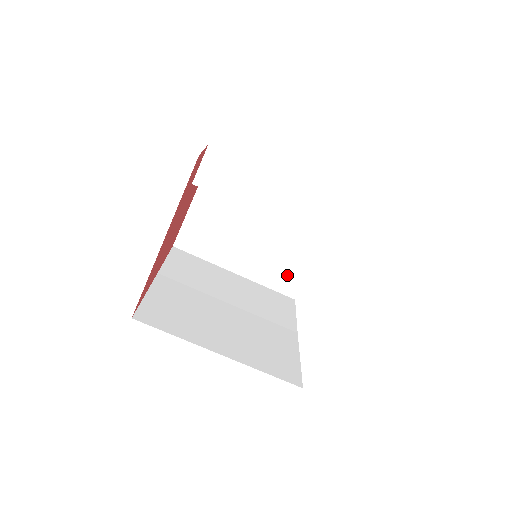
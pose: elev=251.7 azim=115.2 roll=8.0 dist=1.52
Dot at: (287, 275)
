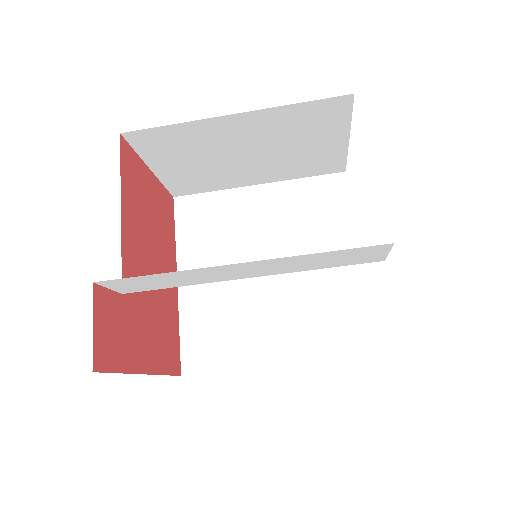
Dot at: (319, 162)
